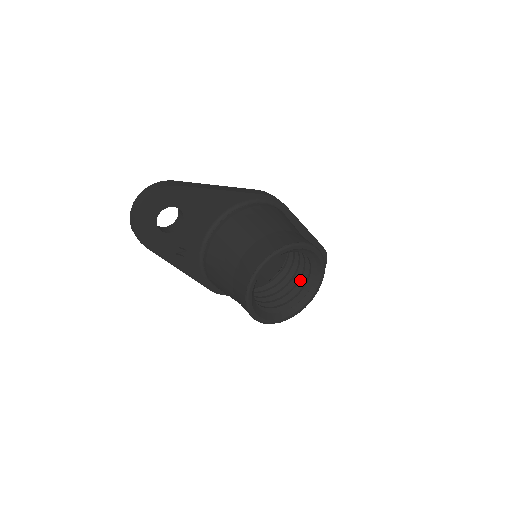
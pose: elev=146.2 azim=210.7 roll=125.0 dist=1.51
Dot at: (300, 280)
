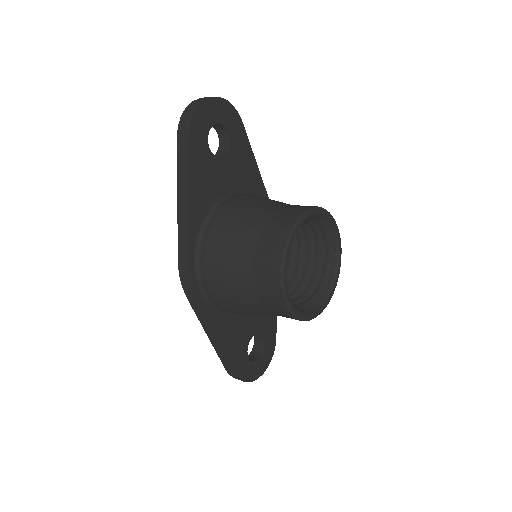
Dot at: (302, 296)
